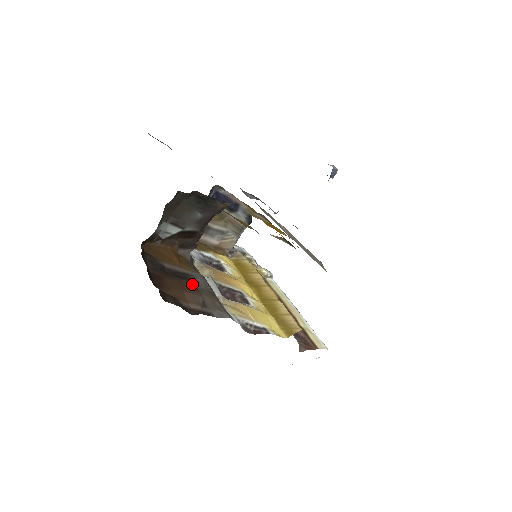
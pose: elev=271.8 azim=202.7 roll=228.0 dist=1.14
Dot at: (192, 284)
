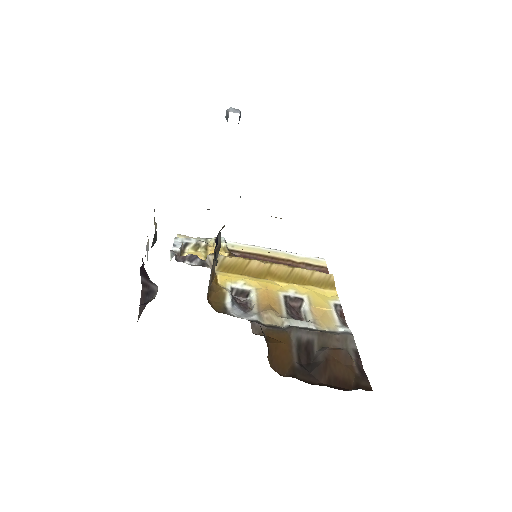
Dot at: (327, 350)
